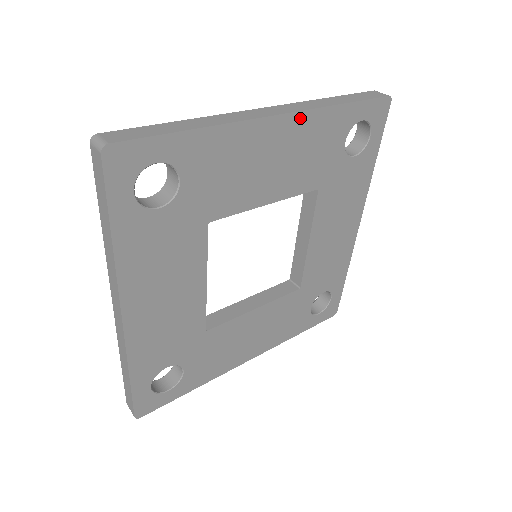
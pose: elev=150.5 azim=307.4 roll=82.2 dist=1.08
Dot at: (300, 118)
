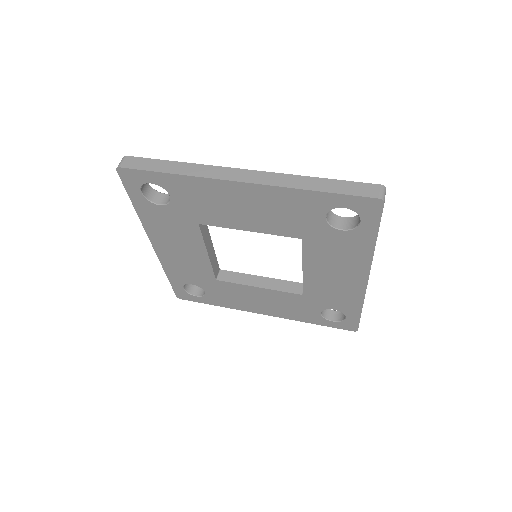
Dot at: (265, 189)
